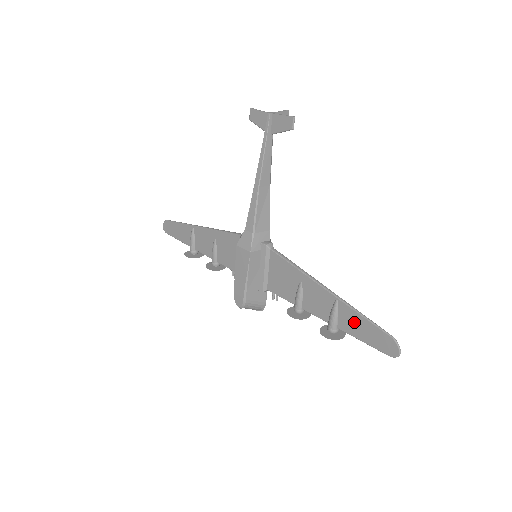
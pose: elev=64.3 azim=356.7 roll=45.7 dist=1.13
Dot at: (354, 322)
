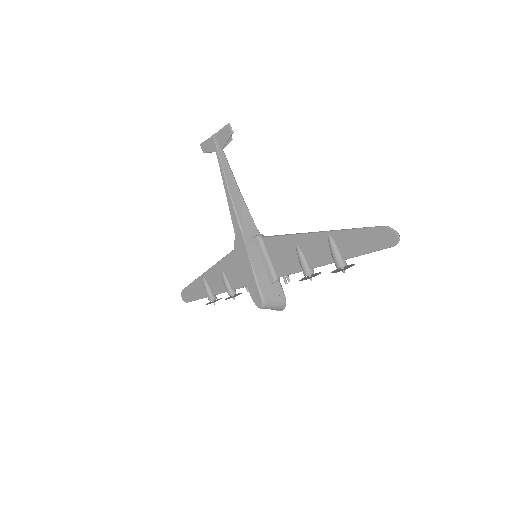
Dot at: (351, 241)
